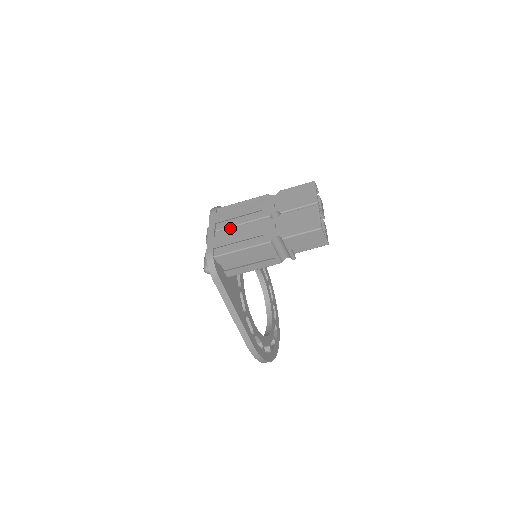
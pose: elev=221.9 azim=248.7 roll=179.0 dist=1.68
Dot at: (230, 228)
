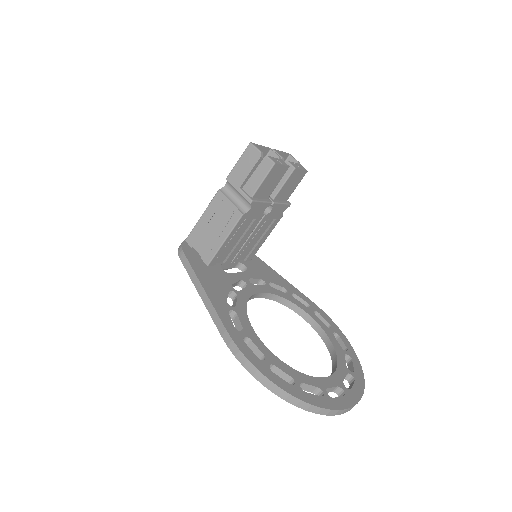
Dot at: occluded
